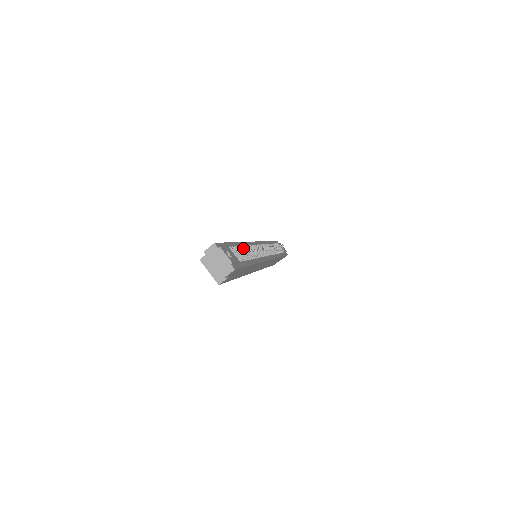
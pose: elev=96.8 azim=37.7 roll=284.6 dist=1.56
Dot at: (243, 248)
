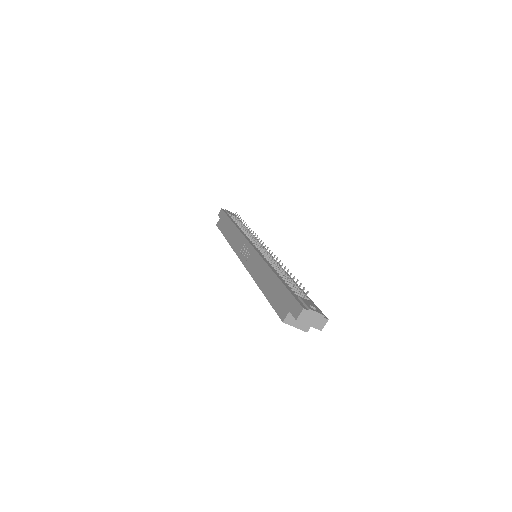
Dot at: (282, 276)
